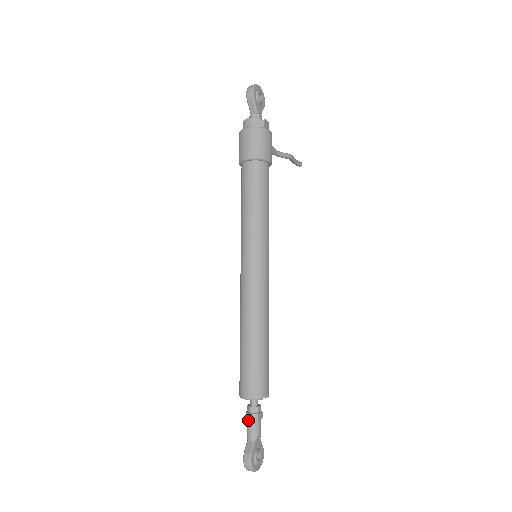
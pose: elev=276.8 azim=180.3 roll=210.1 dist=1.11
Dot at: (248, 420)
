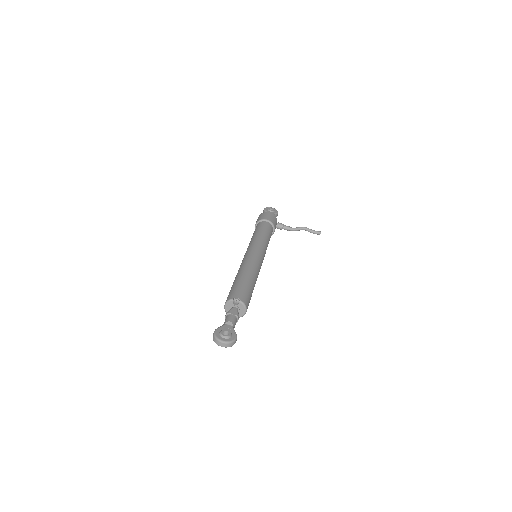
Dot at: occluded
